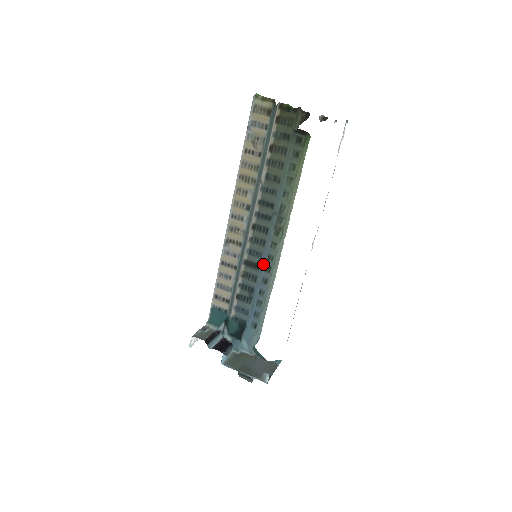
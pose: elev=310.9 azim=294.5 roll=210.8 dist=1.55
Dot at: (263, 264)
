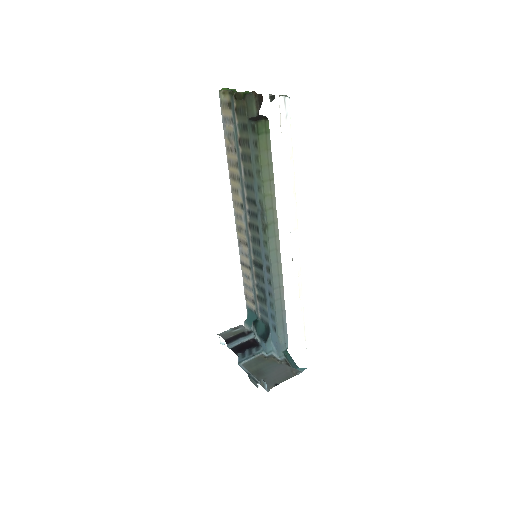
Dot at: (264, 264)
